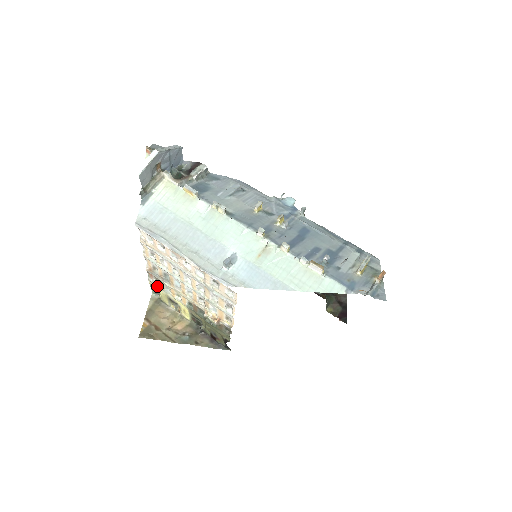
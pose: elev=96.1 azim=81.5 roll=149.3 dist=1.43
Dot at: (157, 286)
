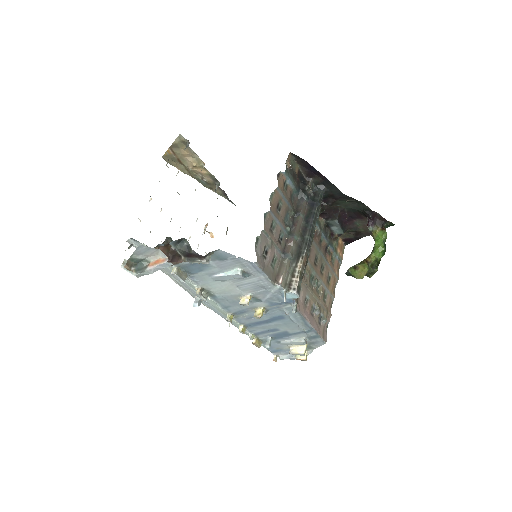
Dot at: occluded
